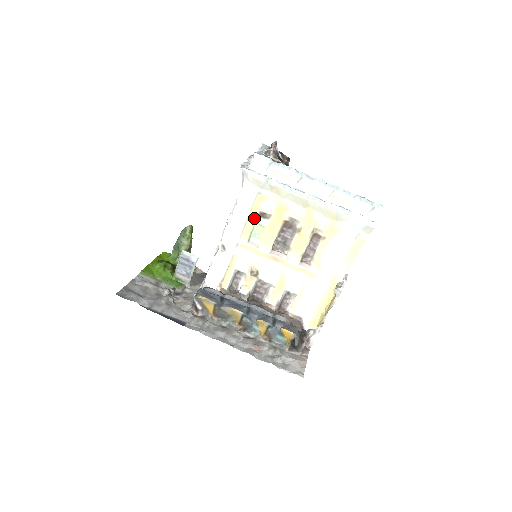
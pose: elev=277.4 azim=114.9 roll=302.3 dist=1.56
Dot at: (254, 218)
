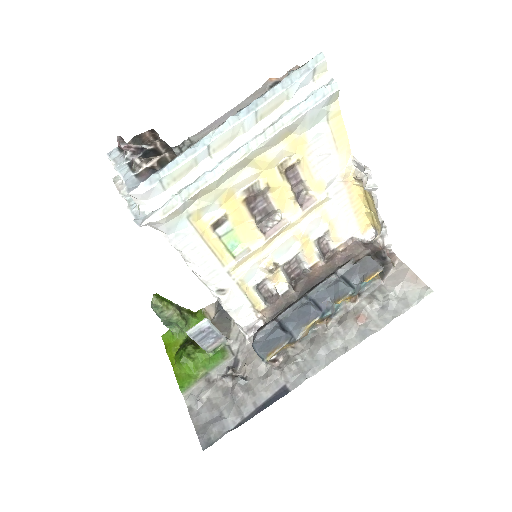
Dot at: (213, 238)
